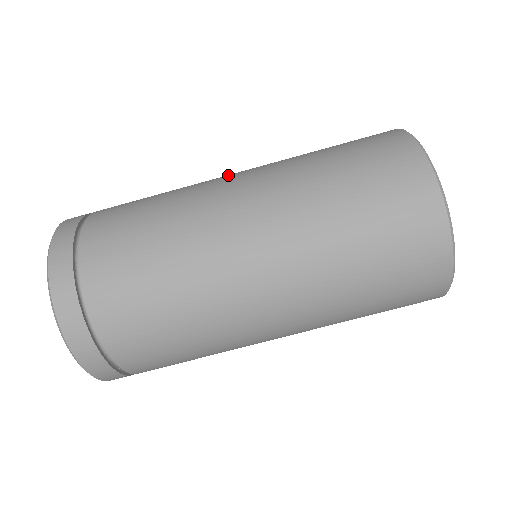
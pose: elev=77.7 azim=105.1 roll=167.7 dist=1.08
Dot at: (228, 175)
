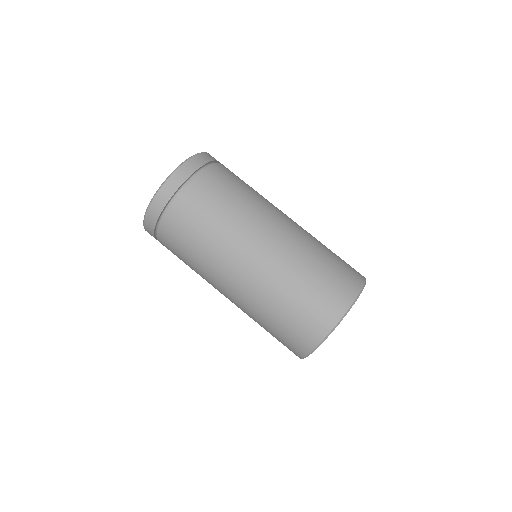
Dot at: (274, 223)
